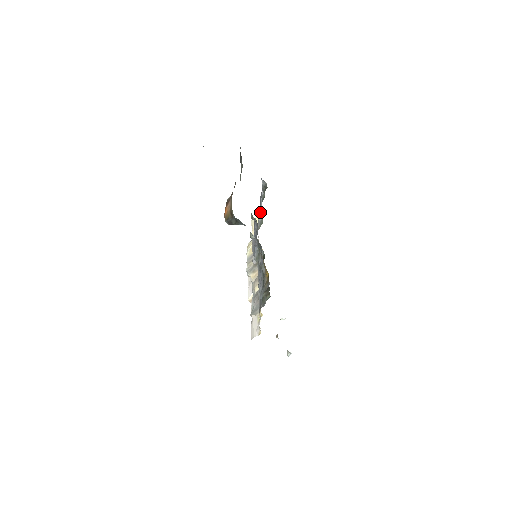
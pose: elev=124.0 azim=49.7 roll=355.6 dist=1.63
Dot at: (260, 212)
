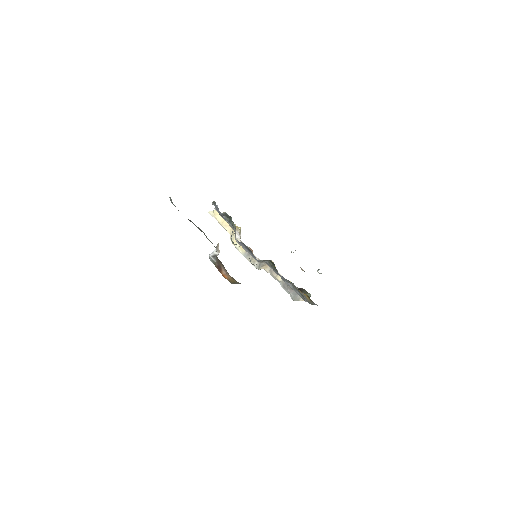
Dot at: (225, 219)
